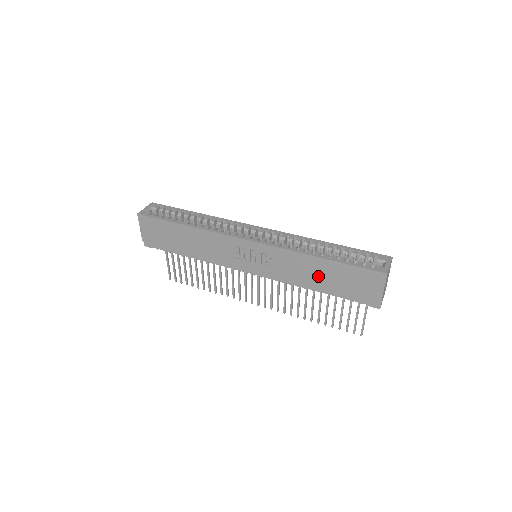
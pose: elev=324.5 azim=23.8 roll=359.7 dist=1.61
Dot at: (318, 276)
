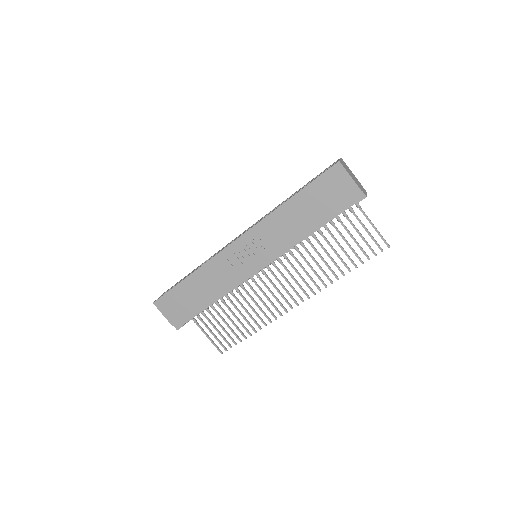
Dot at: (302, 217)
